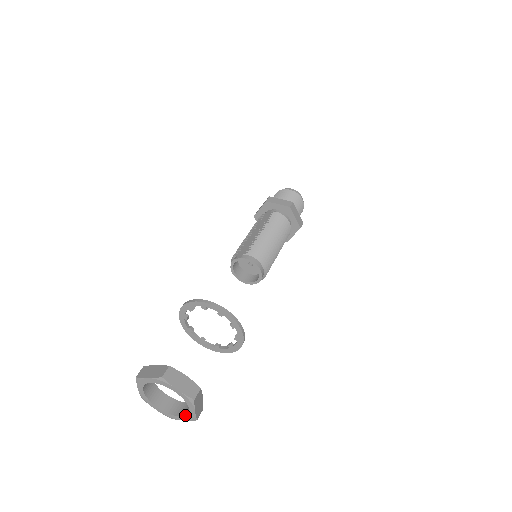
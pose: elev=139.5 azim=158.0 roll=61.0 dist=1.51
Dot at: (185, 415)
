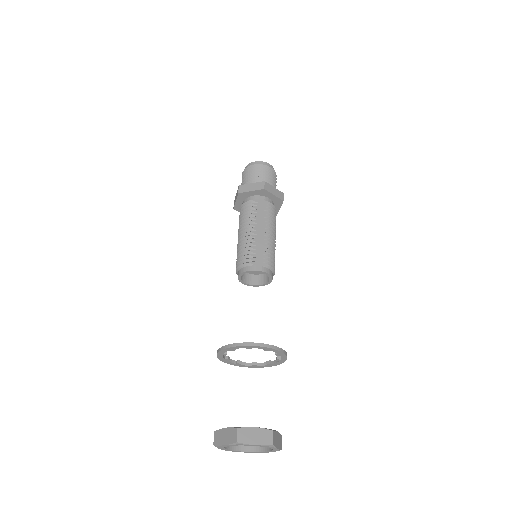
Dot at: (252, 452)
